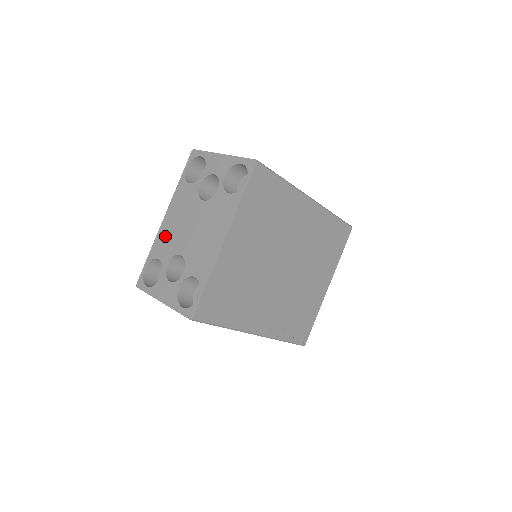
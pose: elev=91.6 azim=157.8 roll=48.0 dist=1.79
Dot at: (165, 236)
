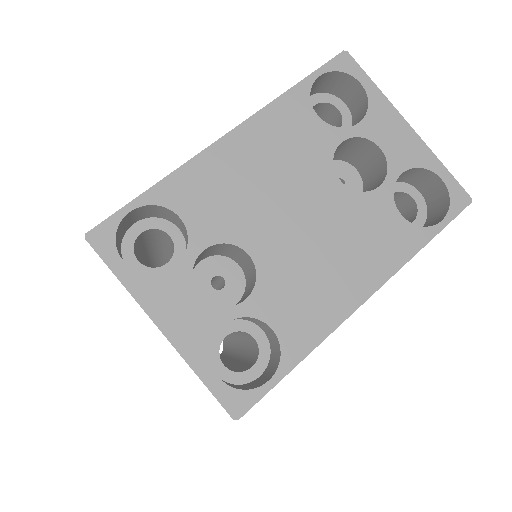
Dot at: (218, 179)
